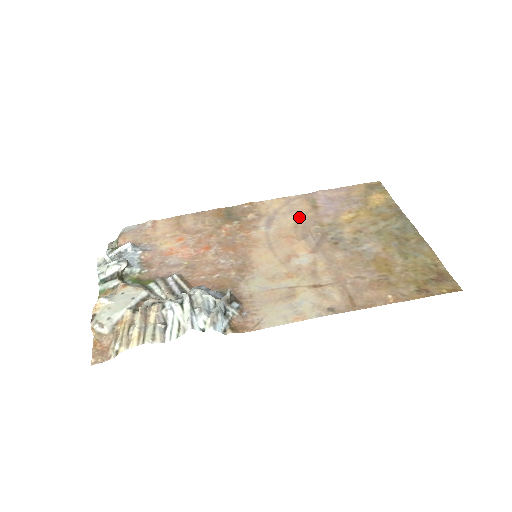
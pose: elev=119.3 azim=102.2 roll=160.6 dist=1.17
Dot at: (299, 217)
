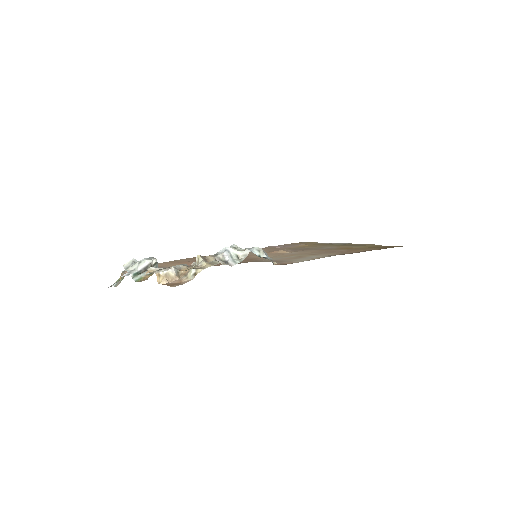
Dot at: (268, 250)
